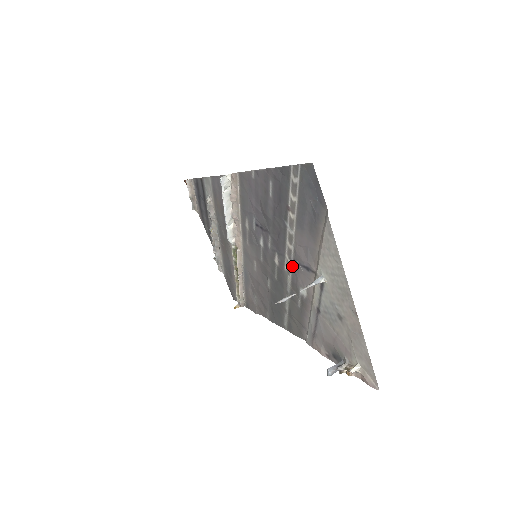
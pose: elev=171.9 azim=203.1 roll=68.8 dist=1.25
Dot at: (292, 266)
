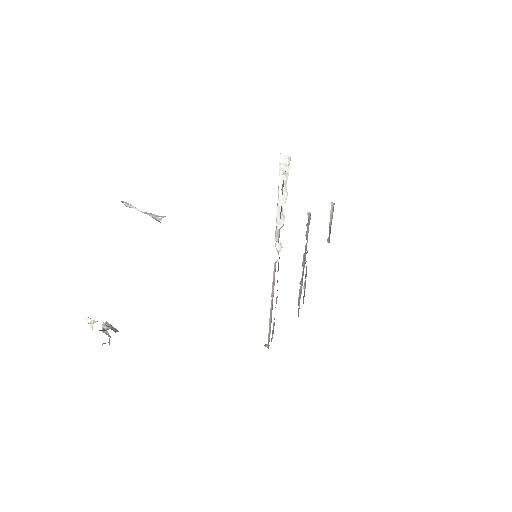
Dot at: occluded
